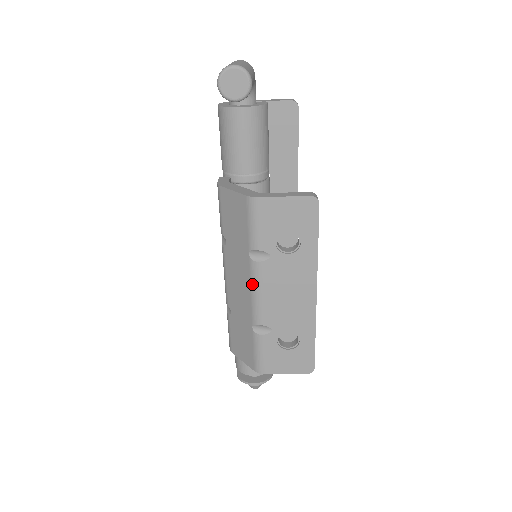
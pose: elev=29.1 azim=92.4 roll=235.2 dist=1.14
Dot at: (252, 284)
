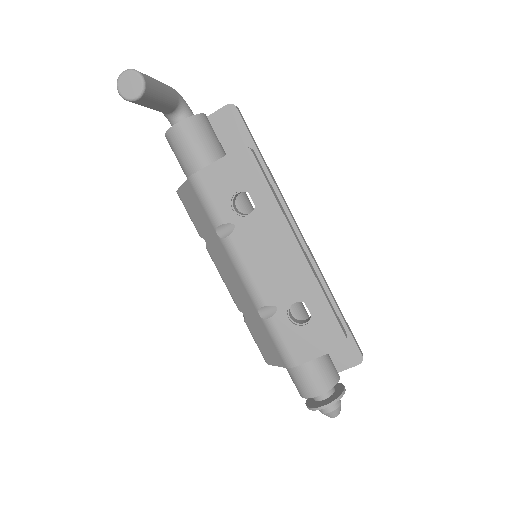
Dot at: (234, 265)
